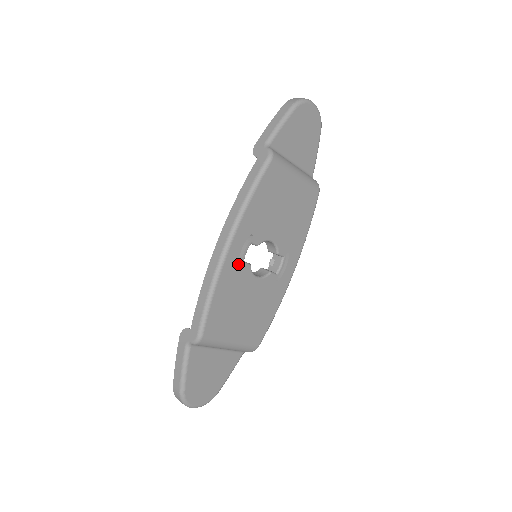
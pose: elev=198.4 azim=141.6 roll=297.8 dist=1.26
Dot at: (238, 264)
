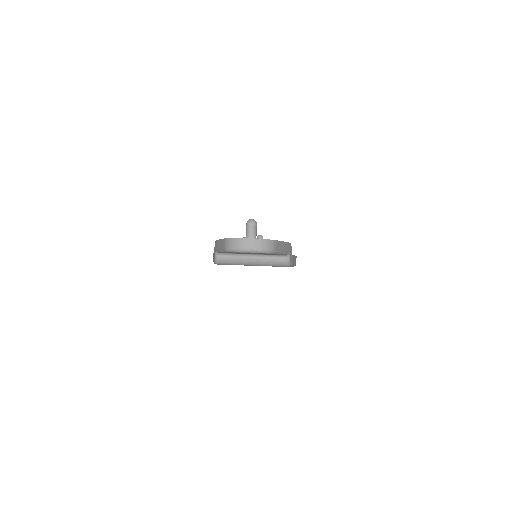
Dot at: occluded
